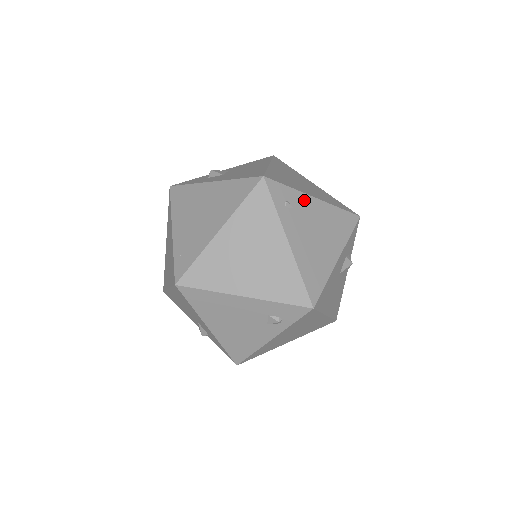
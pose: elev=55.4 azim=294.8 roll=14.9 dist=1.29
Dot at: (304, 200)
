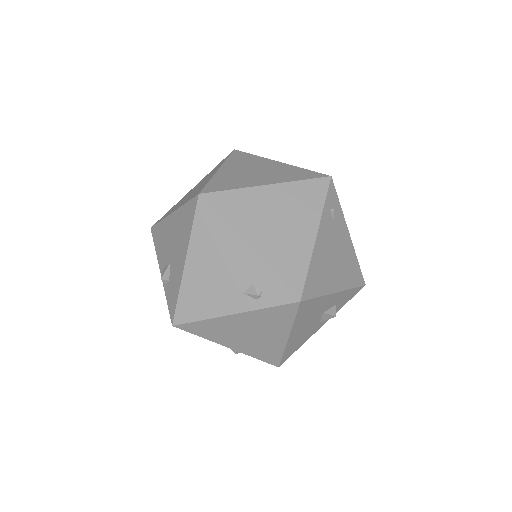
Dot at: (343, 225)
